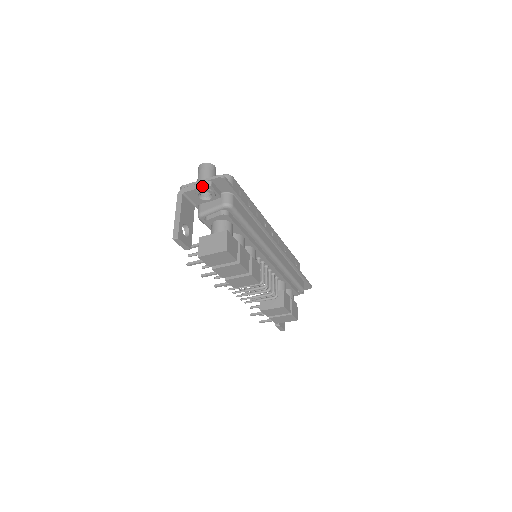
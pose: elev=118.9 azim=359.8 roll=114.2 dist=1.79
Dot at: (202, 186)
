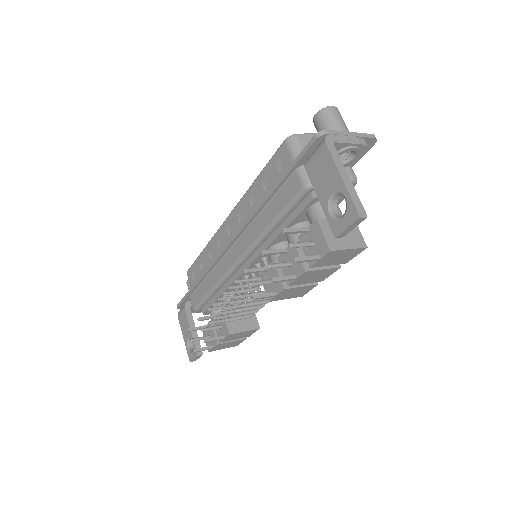
Dot at: (359, 142)
